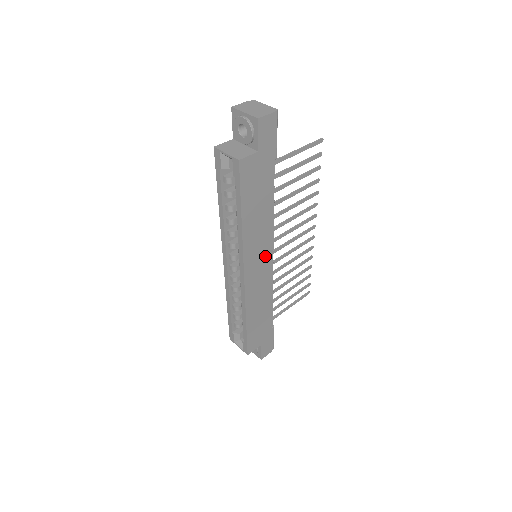
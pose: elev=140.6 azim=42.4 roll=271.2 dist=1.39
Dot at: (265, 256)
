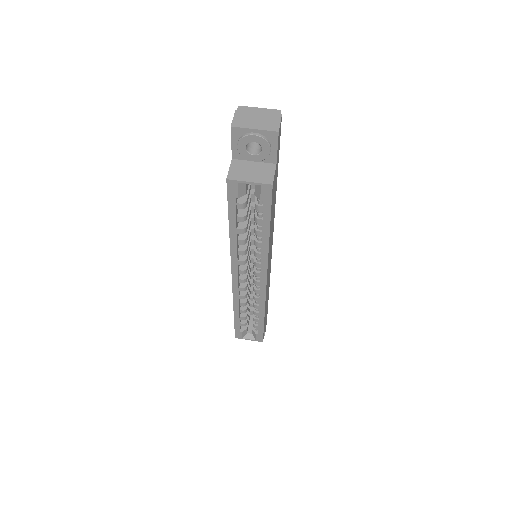
Dot at: occluded
